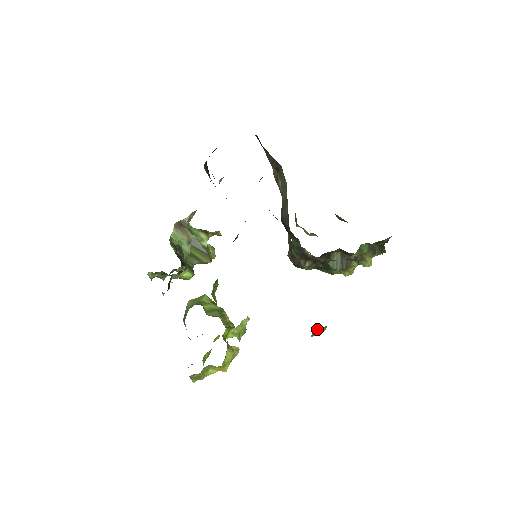
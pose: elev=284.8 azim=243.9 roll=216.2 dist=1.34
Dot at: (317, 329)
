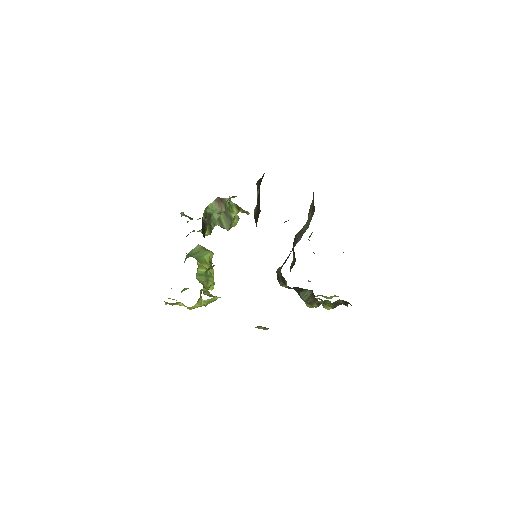
Dot at: (262, 327)
